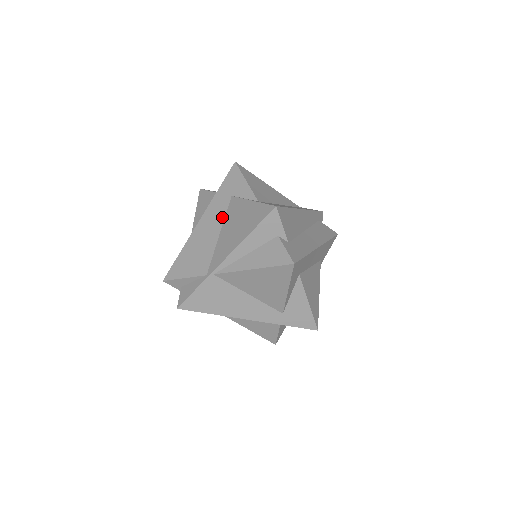
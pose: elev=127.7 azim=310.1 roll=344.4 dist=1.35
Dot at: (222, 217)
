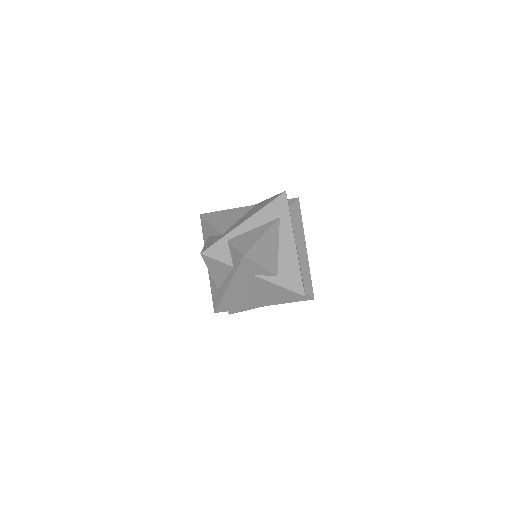
Dot at: (249, 285)
